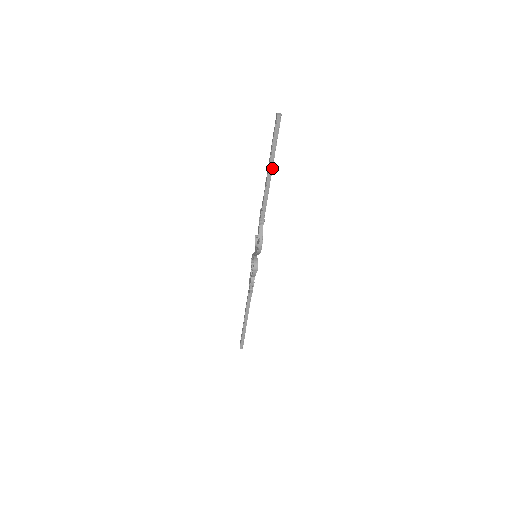
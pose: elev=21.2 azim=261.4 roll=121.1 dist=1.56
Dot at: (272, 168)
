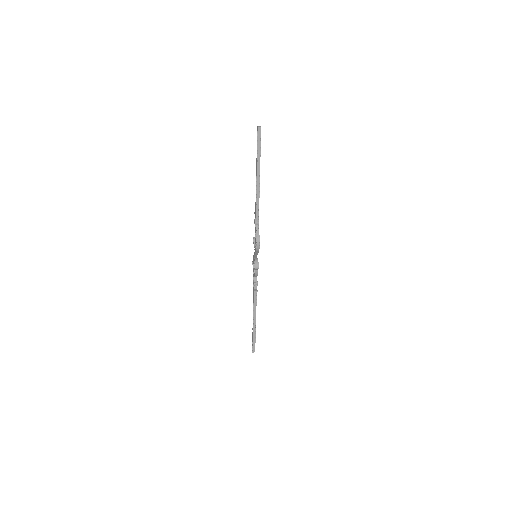
Dot at: (259, 173)
